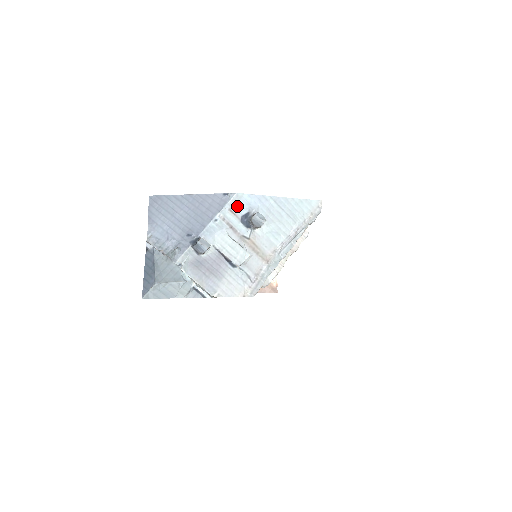
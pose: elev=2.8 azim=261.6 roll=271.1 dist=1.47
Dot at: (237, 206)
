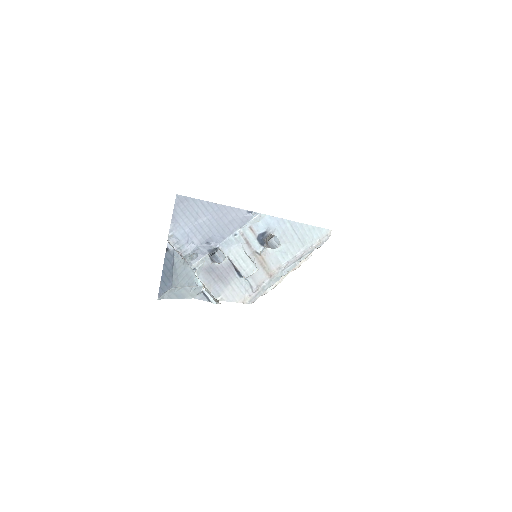
Dot at: (257, 225)
